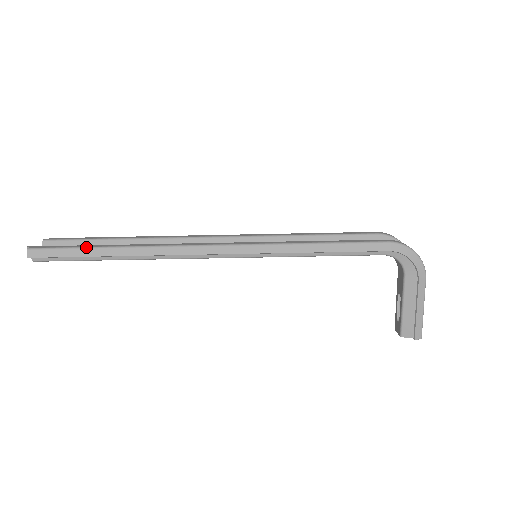
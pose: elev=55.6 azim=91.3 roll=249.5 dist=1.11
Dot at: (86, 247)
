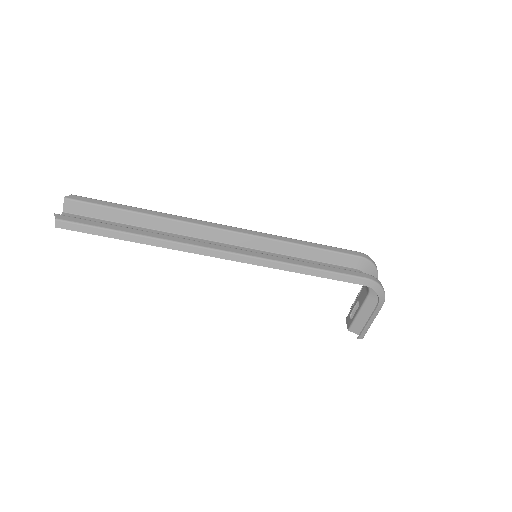
Dot at: (111, 229)
